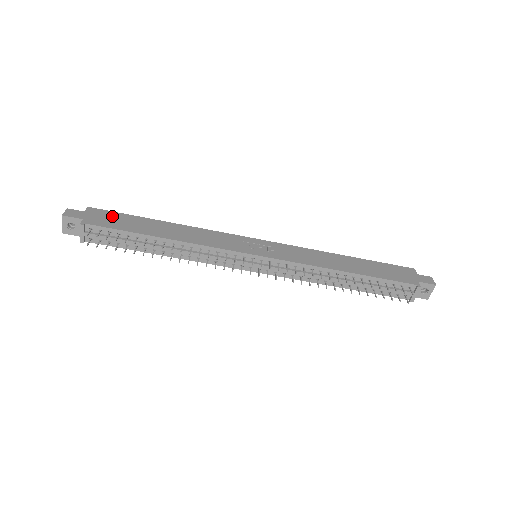
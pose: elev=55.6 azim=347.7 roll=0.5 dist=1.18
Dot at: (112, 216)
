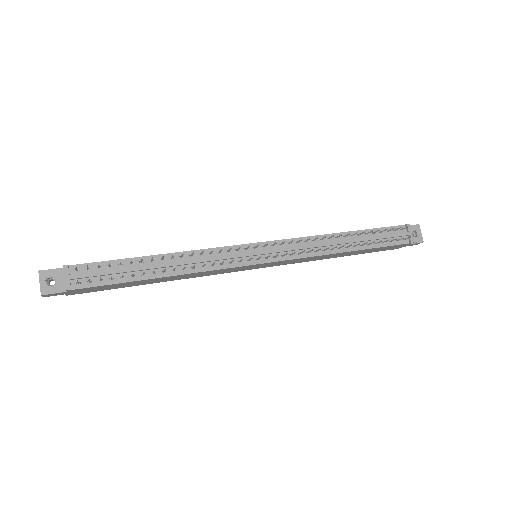
Dot at: occluded
